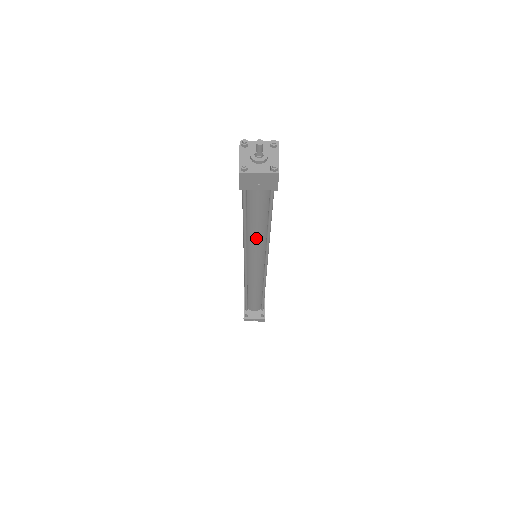
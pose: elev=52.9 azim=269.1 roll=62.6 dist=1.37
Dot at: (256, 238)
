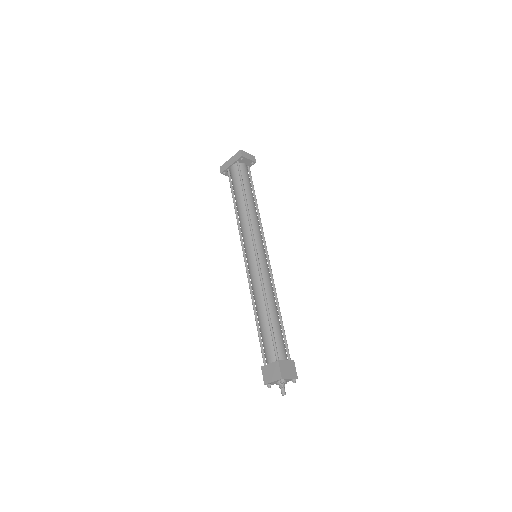
Dot at: occluded
